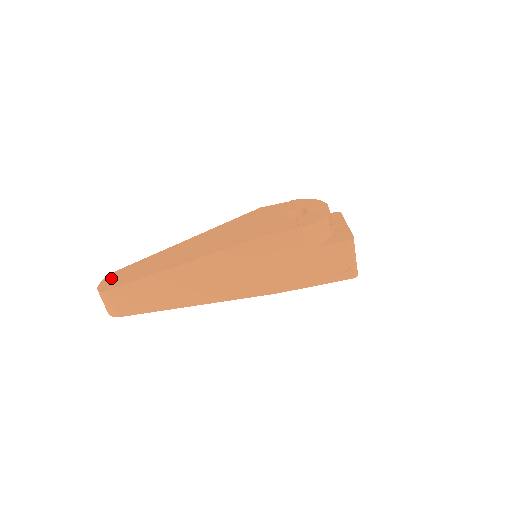
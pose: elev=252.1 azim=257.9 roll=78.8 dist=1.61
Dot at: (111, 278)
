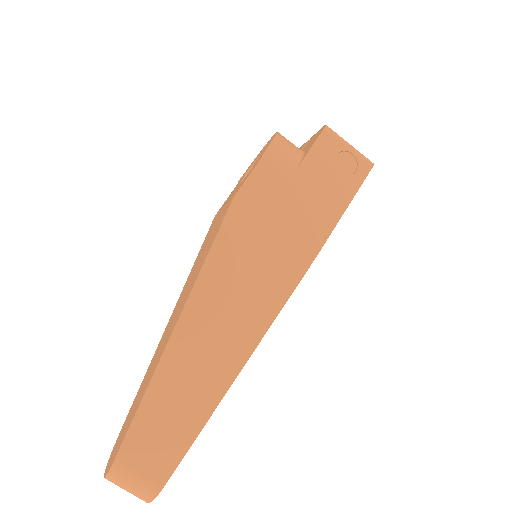
Dot at: (114, 449)
